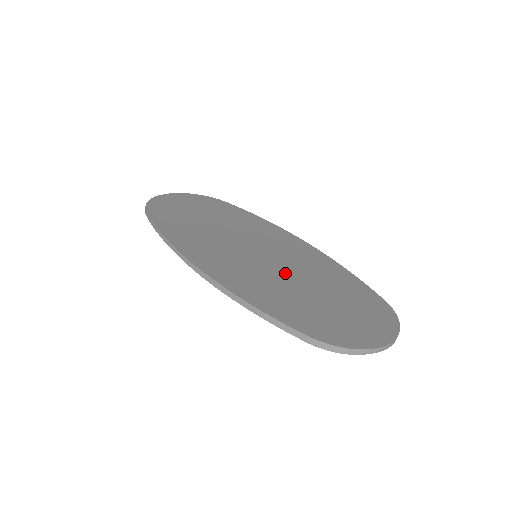
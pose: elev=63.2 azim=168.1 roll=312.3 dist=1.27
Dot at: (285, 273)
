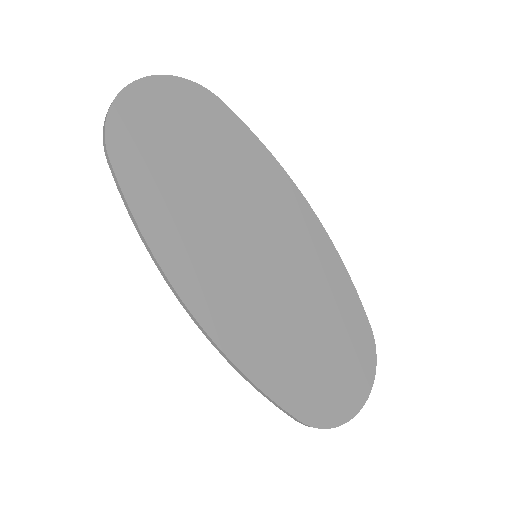
Dot at: (287, 299)
